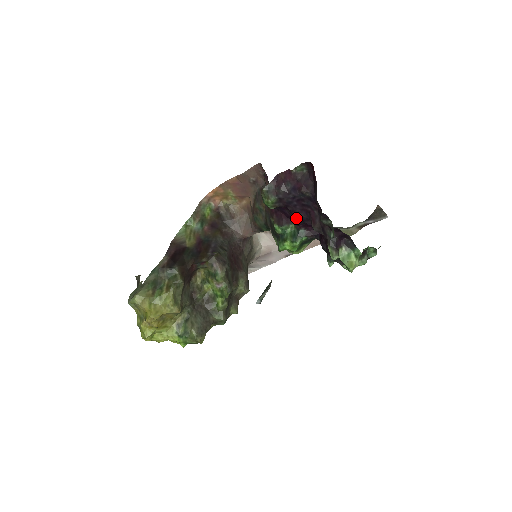
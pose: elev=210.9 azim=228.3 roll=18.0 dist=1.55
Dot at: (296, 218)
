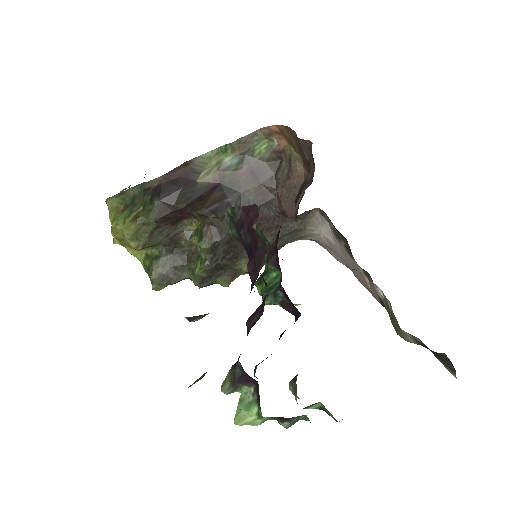
Dot at: occluded
